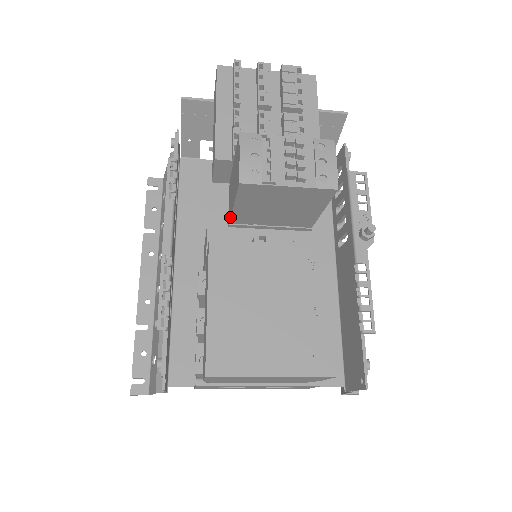
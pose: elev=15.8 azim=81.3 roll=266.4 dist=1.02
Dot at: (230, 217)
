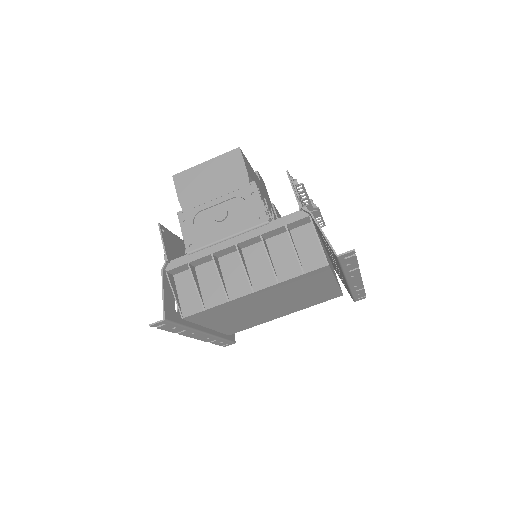
Dot at: occluded
